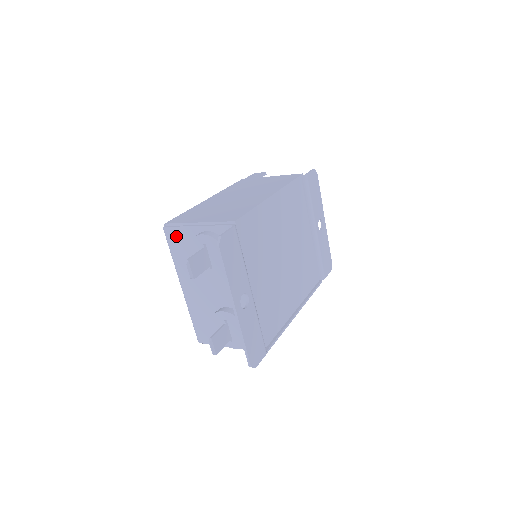
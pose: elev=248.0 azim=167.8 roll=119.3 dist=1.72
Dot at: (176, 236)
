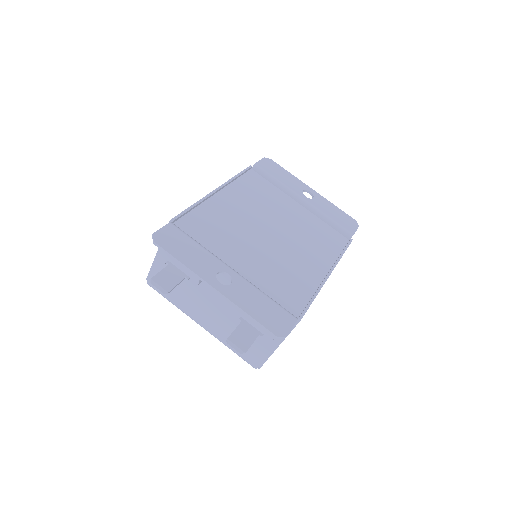
Dot at: occluded
